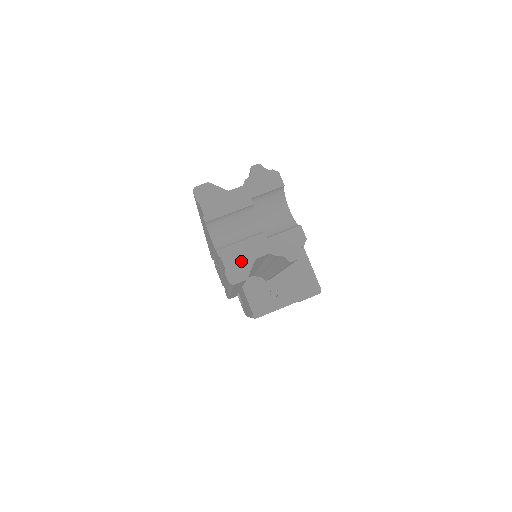
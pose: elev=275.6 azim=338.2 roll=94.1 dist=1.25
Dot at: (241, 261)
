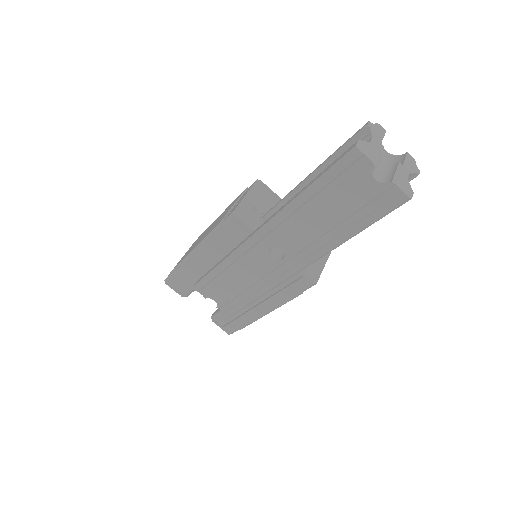
Dot at: (404, 183)
